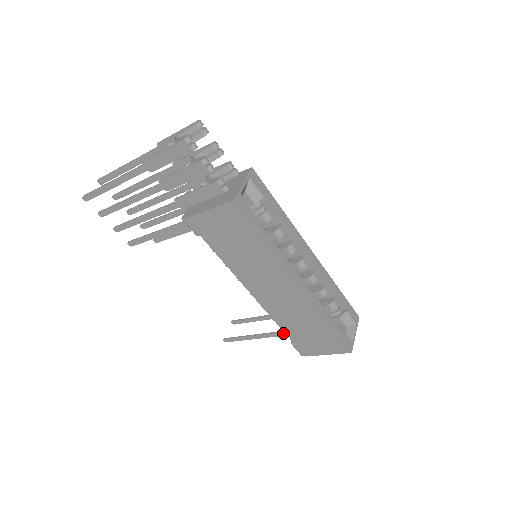
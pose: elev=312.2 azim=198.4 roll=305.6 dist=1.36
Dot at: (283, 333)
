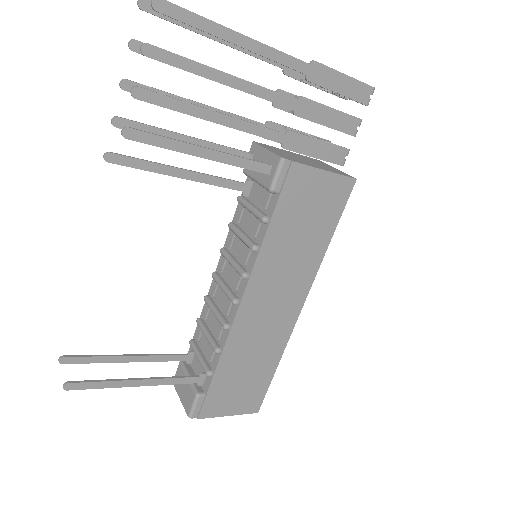
Dot at: (191, 379)
